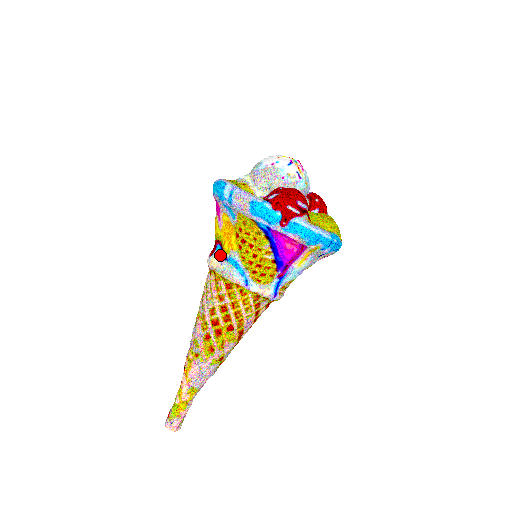
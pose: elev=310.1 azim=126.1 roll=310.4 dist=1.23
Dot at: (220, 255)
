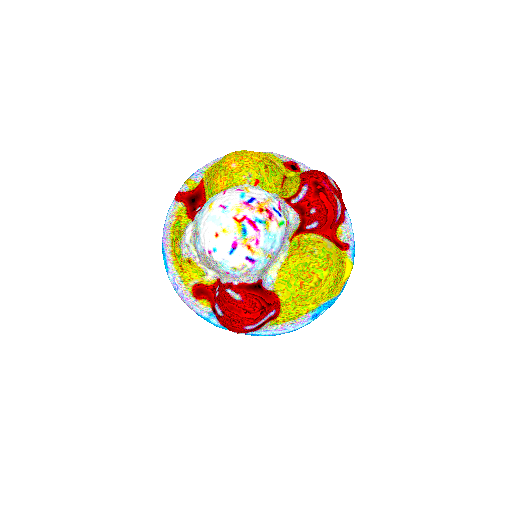
Dot at: occluded
